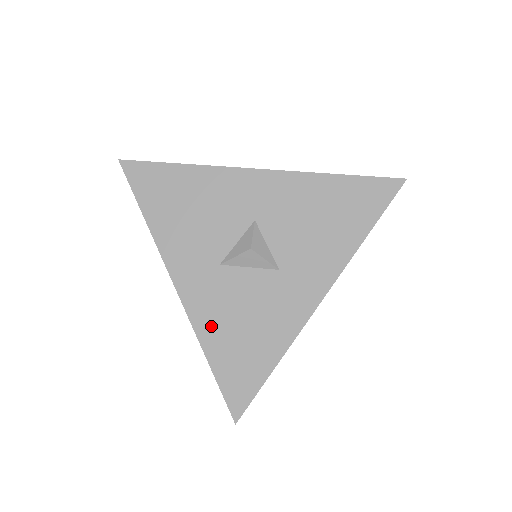
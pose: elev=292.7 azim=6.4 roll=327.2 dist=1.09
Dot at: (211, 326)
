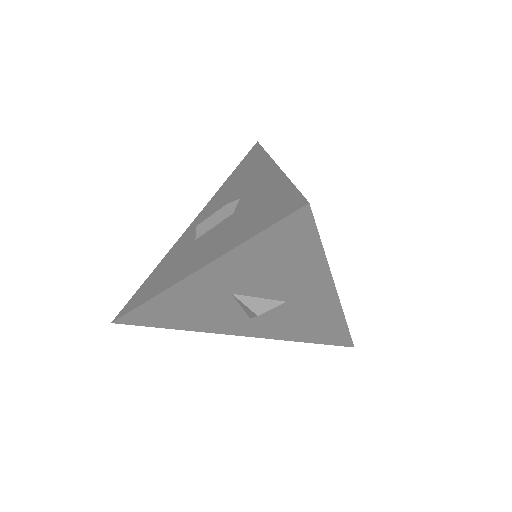
Dot at: (173, 300)
